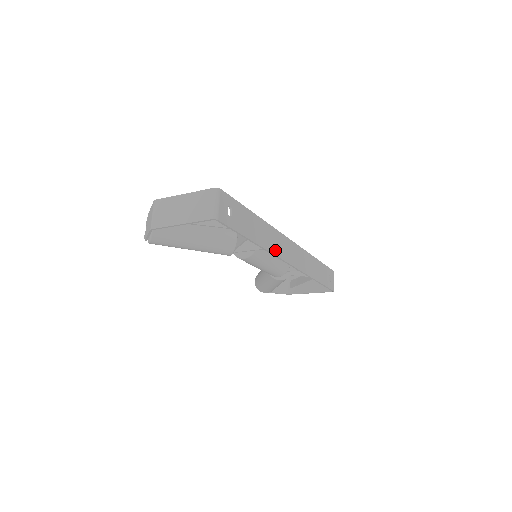
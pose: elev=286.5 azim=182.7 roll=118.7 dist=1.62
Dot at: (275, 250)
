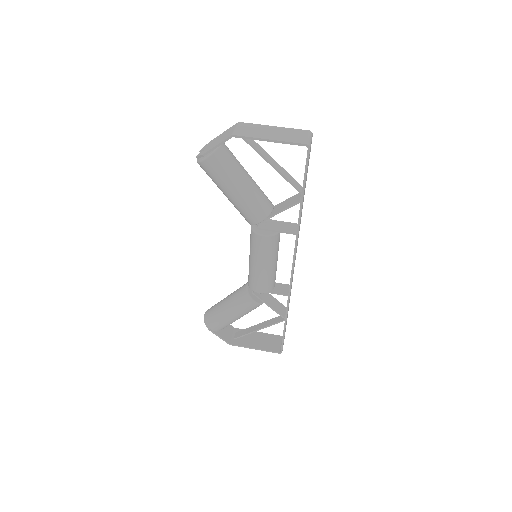
Dot at: occluded
